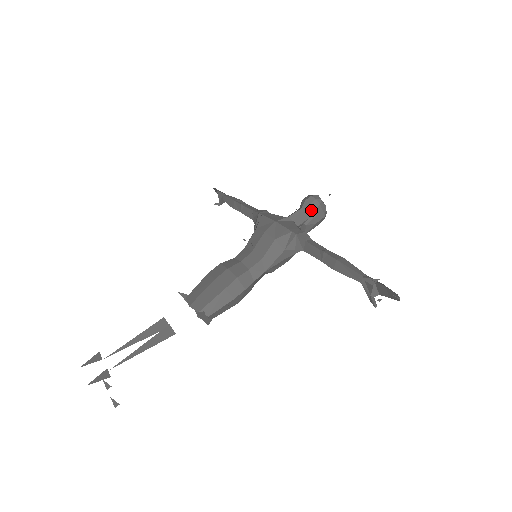
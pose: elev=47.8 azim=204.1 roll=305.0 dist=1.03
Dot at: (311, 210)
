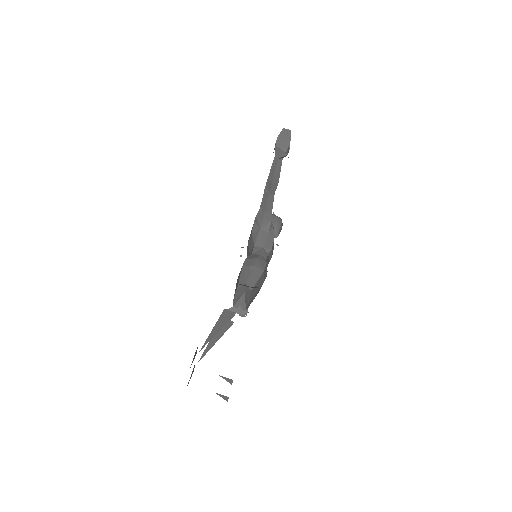
Dot at: occluded
